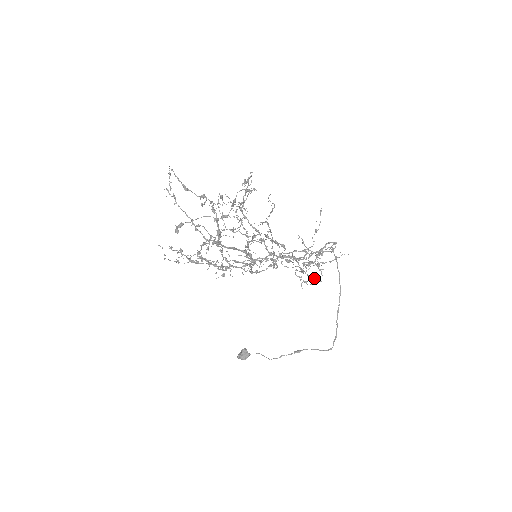
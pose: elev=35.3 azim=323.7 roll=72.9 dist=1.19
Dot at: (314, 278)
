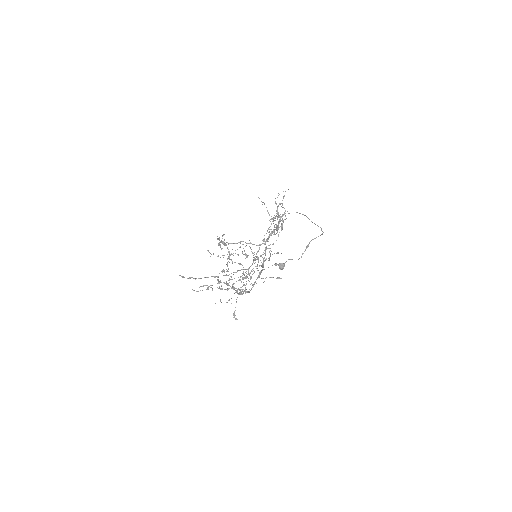
Dot at: occluded
